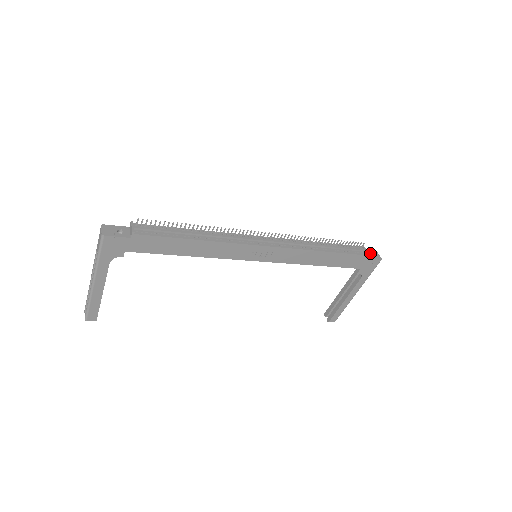
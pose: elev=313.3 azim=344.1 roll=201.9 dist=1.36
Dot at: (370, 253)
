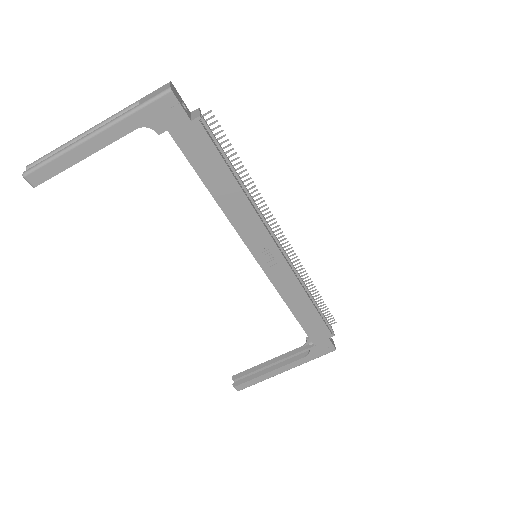
Dot at: occluded
